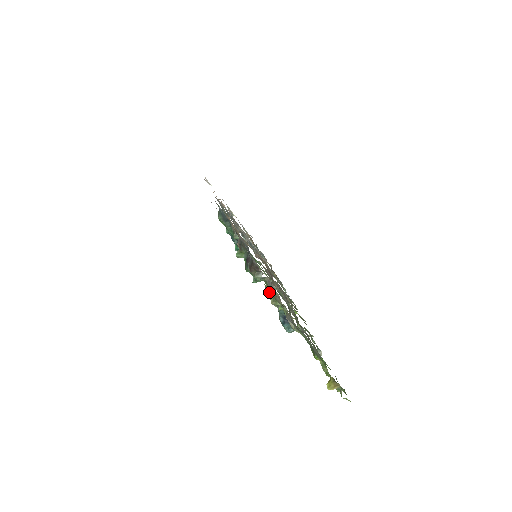
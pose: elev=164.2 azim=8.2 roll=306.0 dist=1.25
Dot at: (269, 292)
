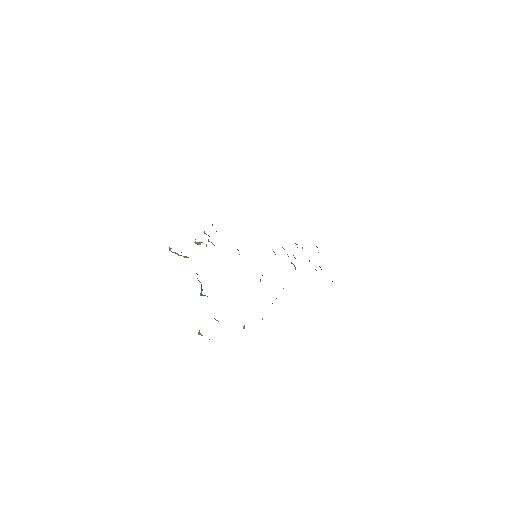
Dot at: occluded
